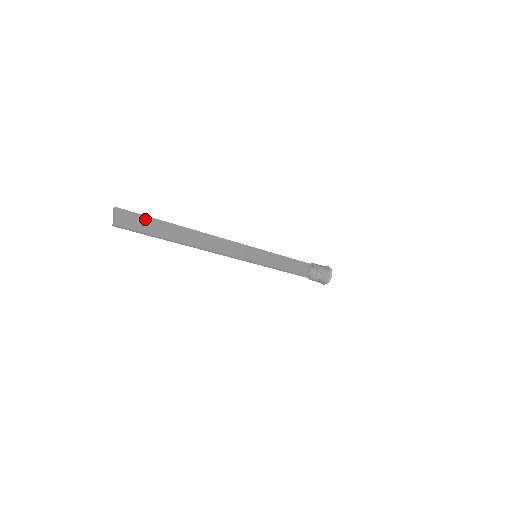
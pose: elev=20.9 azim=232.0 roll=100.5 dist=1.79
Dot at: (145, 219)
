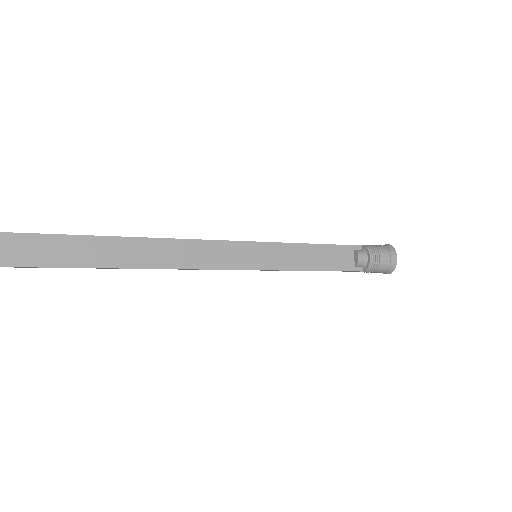
Dot at: (45, 240)
